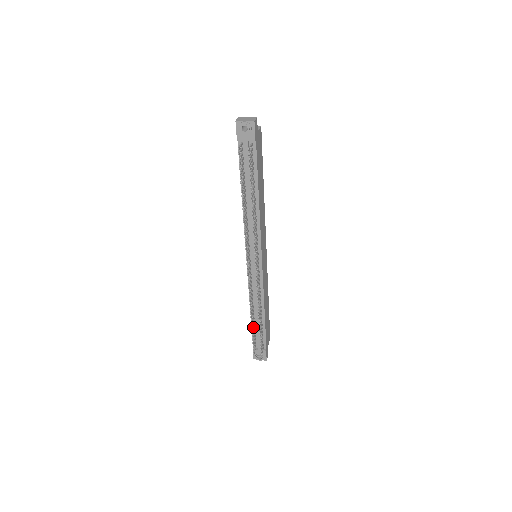
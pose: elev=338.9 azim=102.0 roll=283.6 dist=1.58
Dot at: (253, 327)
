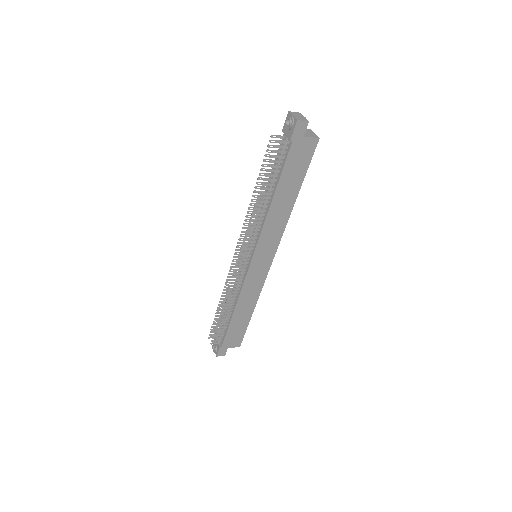
Dot at: occluded
